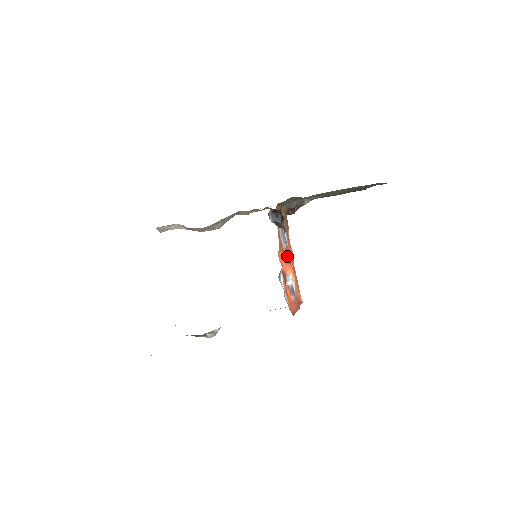
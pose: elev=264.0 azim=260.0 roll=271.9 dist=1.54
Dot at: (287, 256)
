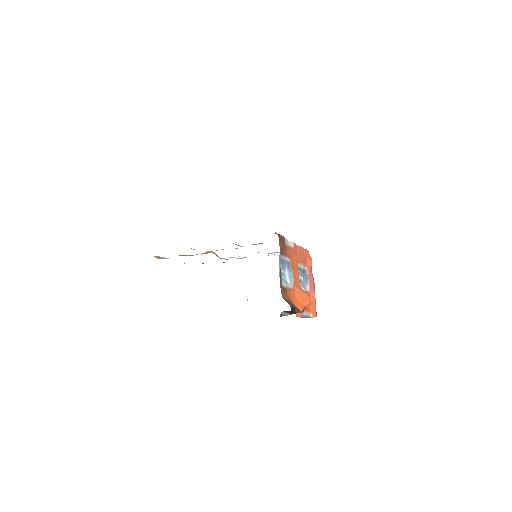
Dot at: (296, 277)
